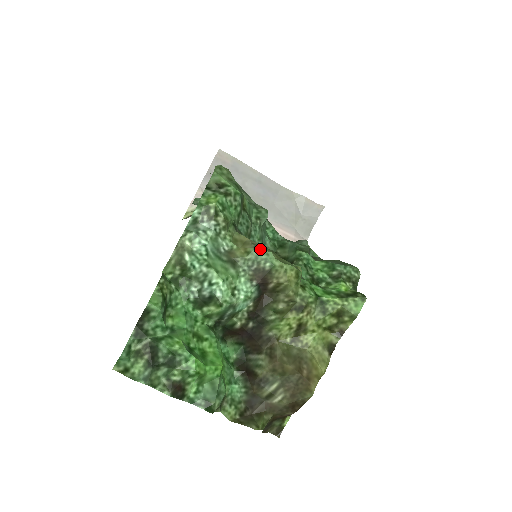
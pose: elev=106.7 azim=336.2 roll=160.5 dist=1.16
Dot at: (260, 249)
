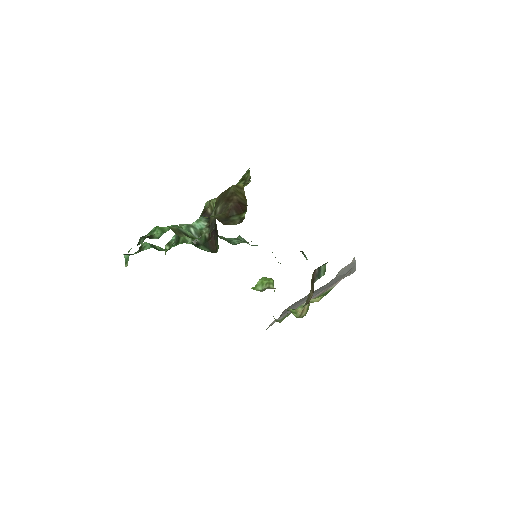
Dot at: occluded
